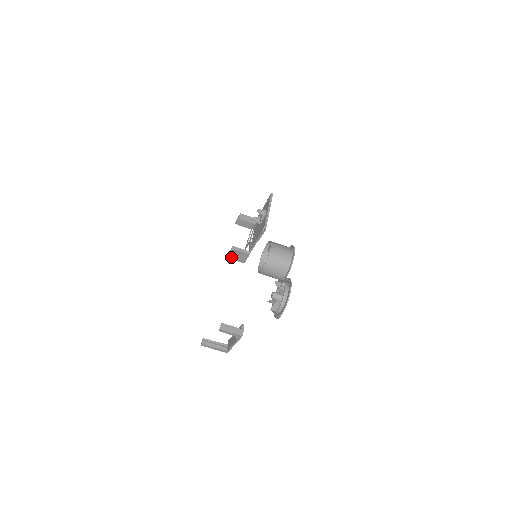
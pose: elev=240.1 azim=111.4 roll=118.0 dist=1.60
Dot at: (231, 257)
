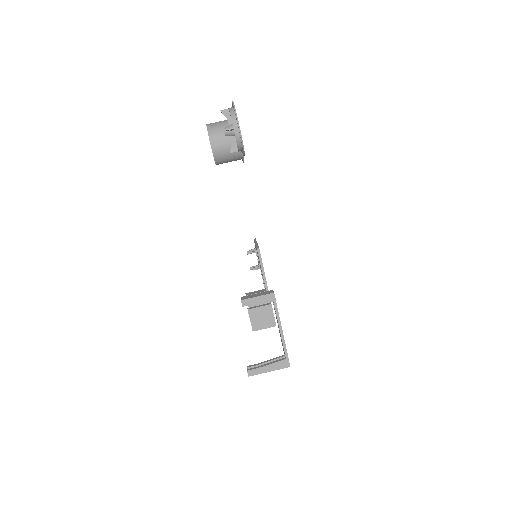
Dot at: (257, 326)
